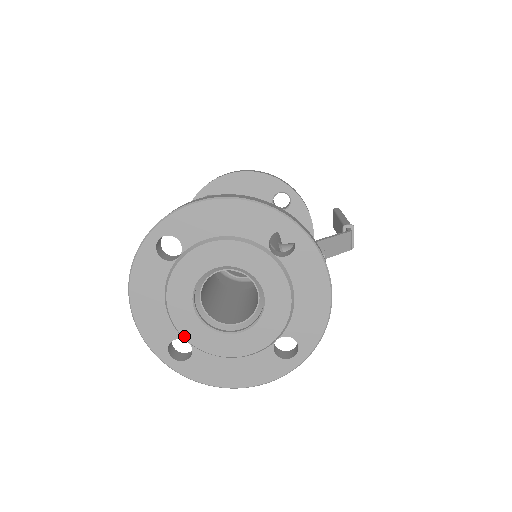
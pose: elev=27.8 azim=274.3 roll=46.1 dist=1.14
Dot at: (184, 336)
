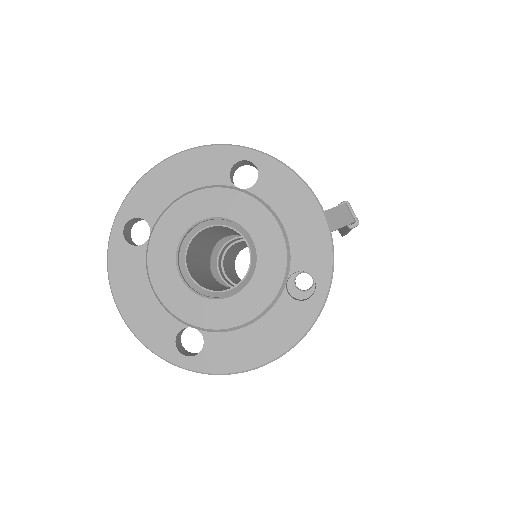
Dot at: (186, 321)
